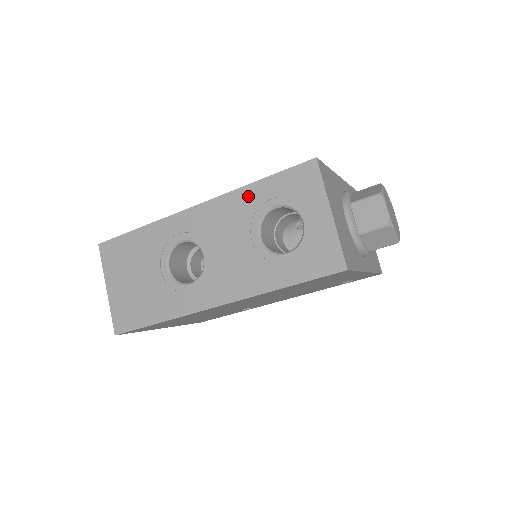
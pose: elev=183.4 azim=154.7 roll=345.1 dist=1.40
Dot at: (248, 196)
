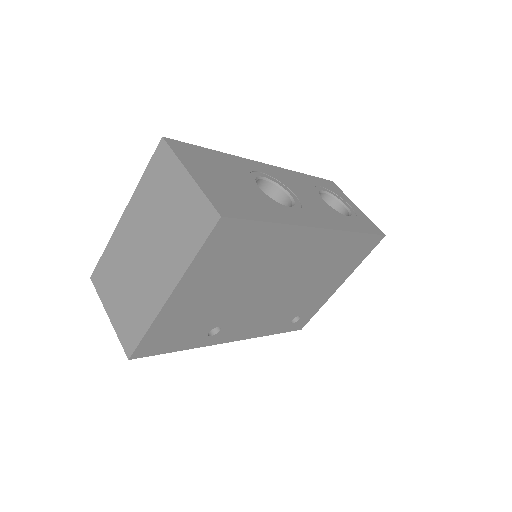
Dot at: (304, 178)
